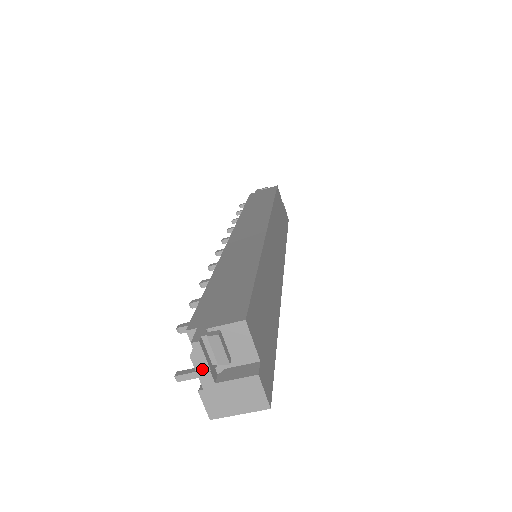
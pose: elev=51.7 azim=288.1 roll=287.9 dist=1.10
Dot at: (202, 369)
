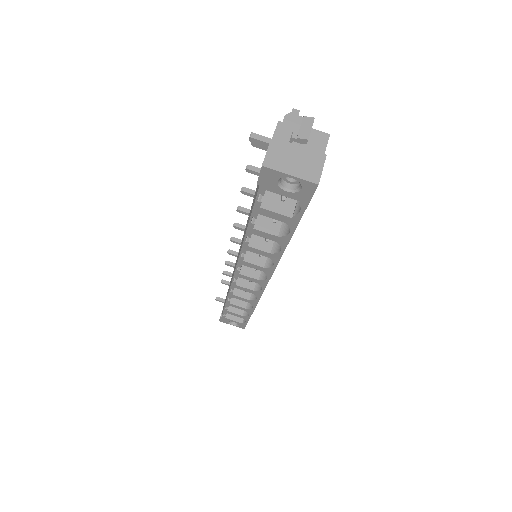
Dot at: (287, 128)
